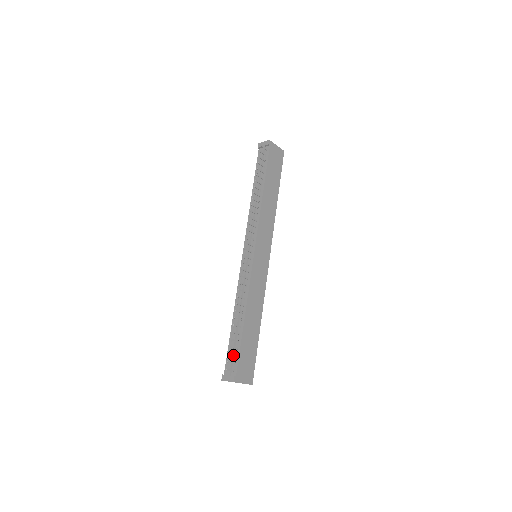
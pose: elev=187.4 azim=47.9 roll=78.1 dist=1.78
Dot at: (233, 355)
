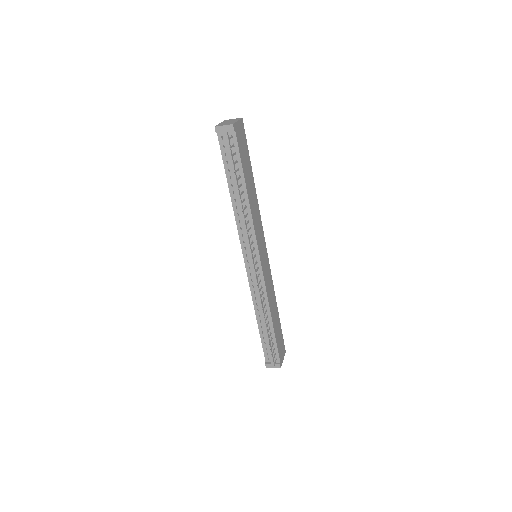
Dot at: (273, 351)
